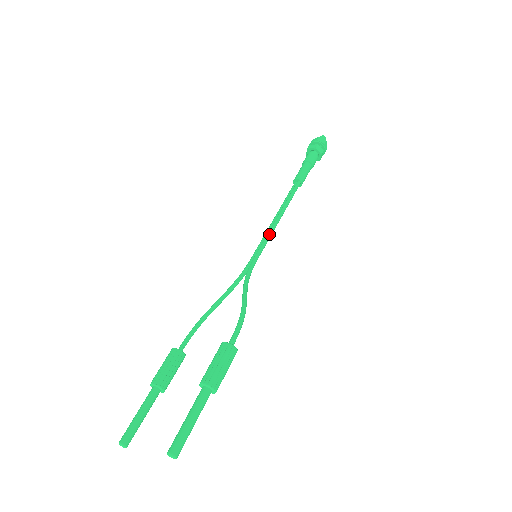
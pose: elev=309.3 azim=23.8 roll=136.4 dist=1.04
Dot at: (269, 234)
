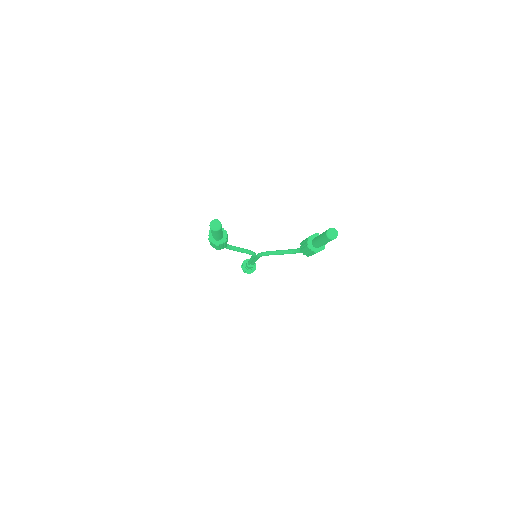
Dot at: occluded
